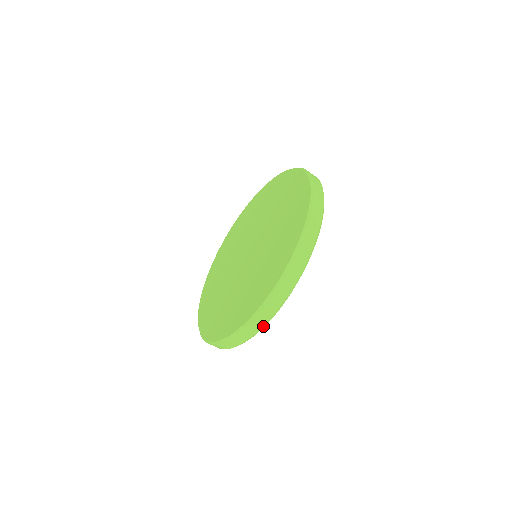
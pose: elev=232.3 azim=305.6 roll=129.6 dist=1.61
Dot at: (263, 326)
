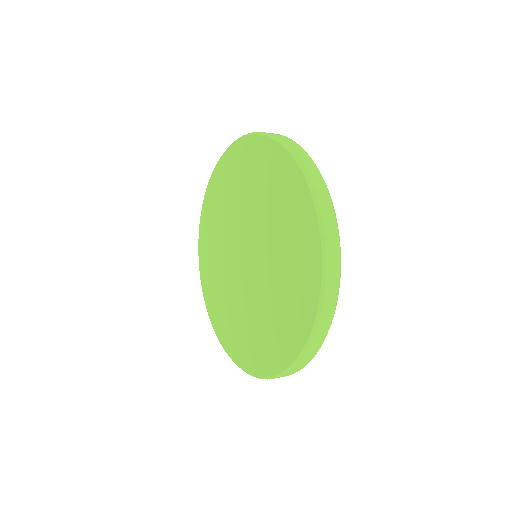
Dot at: occluded
